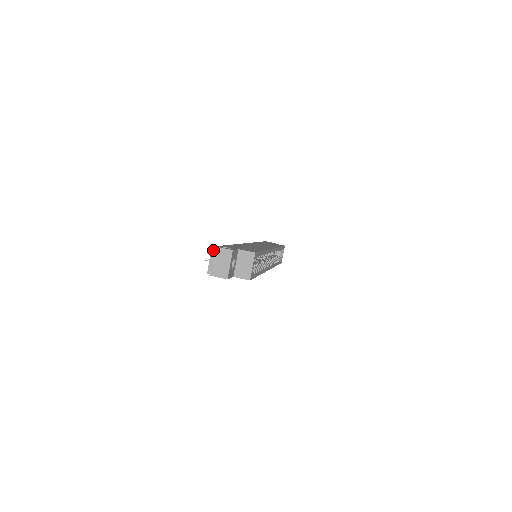
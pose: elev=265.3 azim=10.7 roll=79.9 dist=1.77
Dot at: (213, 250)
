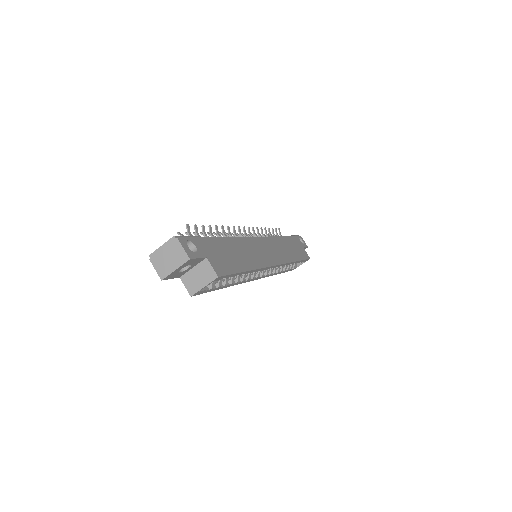
Dot at: (173, 239)
